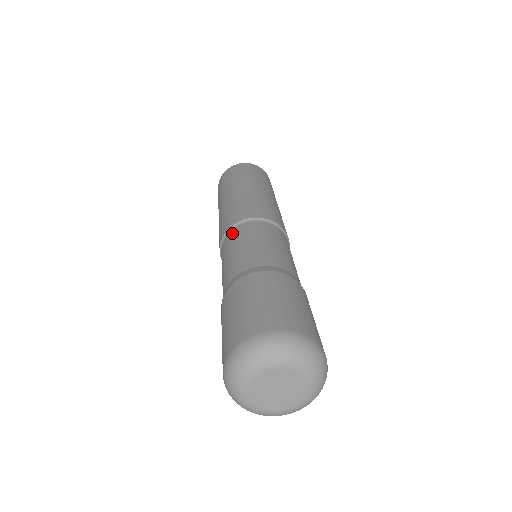
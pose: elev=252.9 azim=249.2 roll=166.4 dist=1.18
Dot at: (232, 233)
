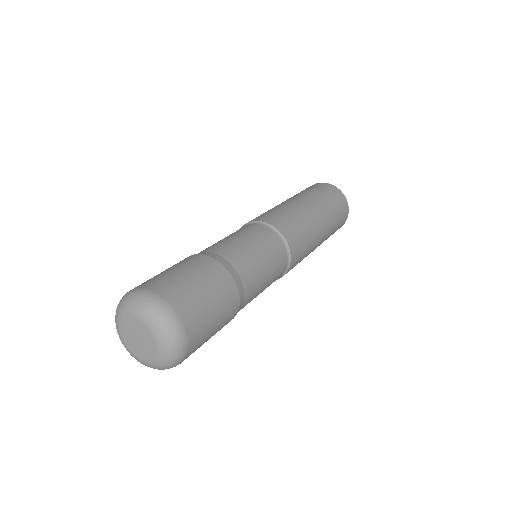
Dot at: occluded
